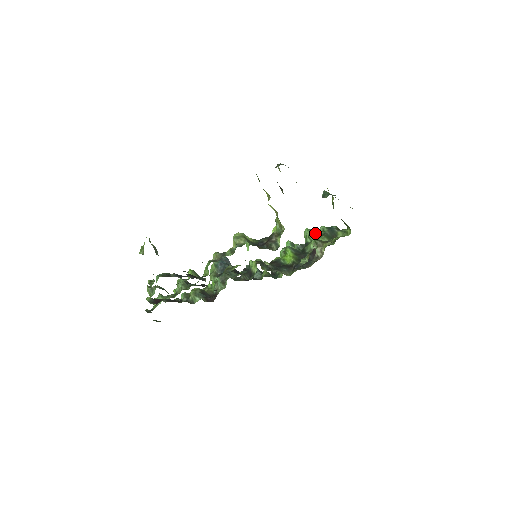
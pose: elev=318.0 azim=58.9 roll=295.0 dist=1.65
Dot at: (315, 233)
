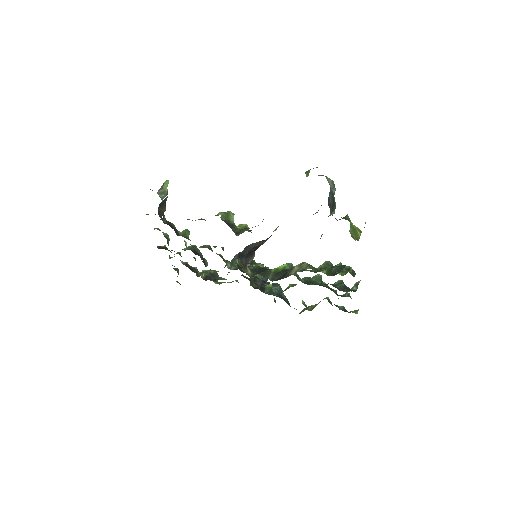
Dot at: (327, 266)
